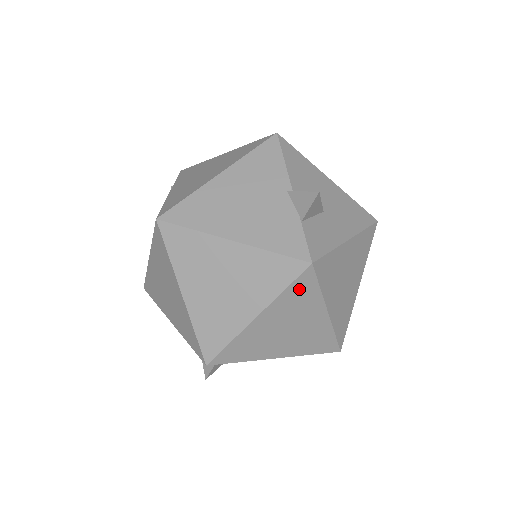
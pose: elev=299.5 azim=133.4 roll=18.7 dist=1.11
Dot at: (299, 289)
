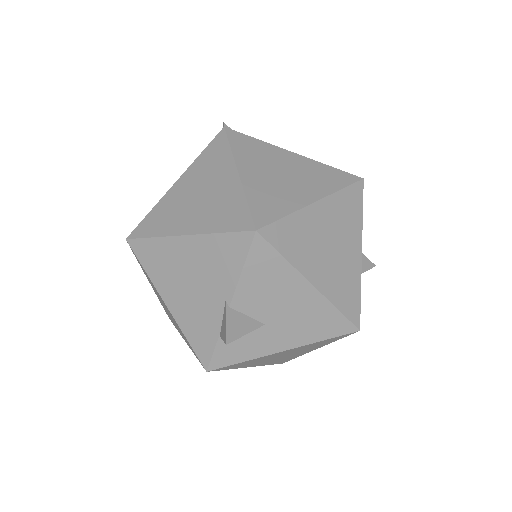
Dot at: occluded
